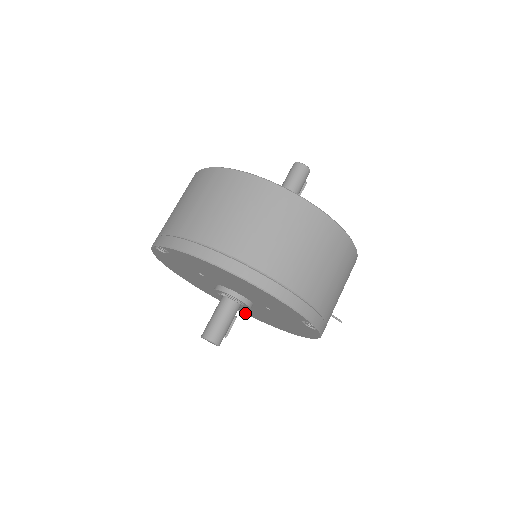
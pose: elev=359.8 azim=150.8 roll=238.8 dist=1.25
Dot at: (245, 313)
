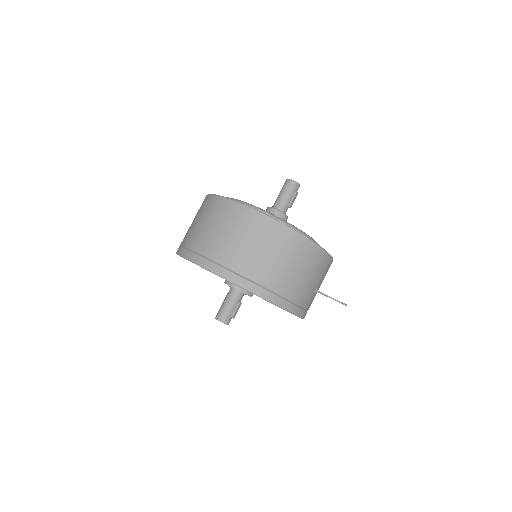
Dot at: occluded
